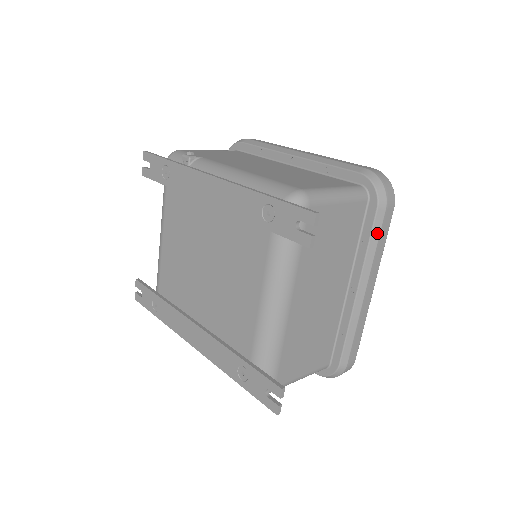
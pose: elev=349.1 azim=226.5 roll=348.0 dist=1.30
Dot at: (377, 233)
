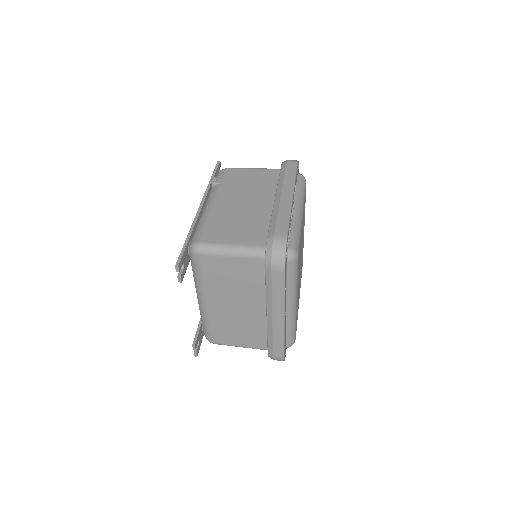
Dot at: (270, 284)
